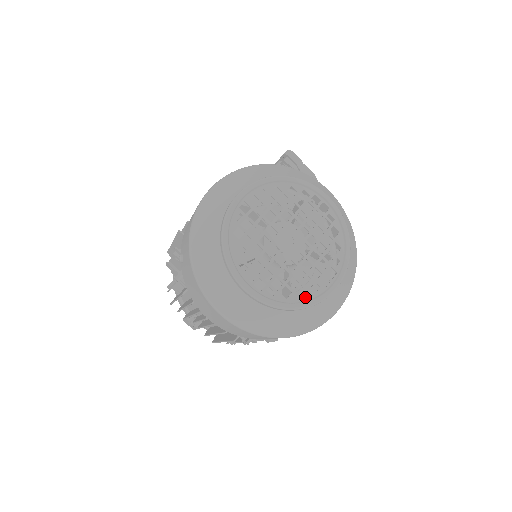
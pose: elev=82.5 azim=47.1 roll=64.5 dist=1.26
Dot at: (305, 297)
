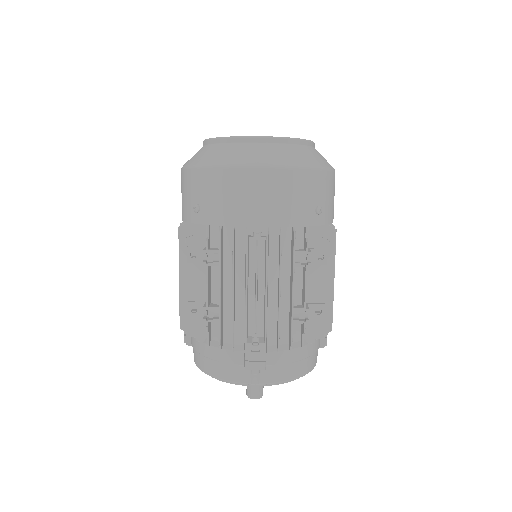
Dot at: occluded
